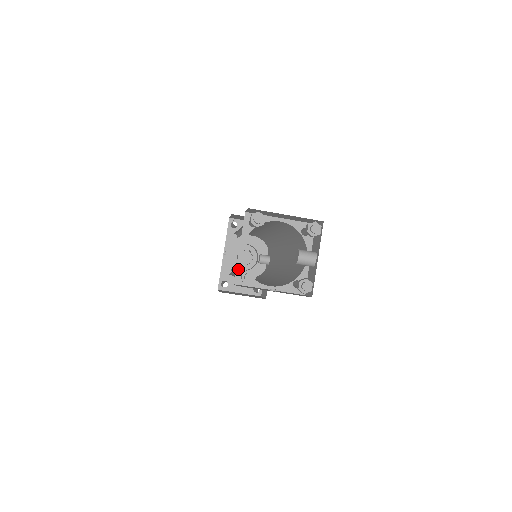
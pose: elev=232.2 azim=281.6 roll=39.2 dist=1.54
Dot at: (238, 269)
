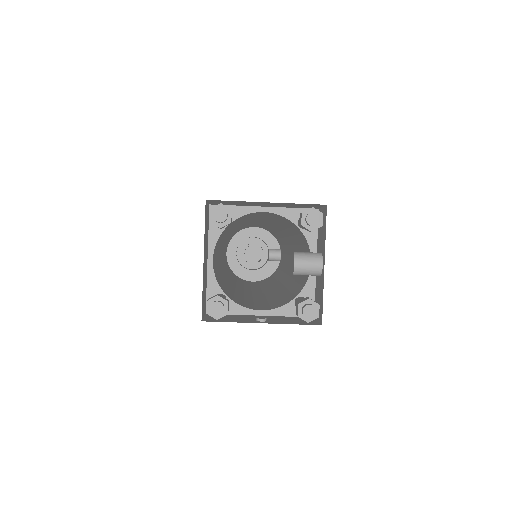
Dot at: (209, 291)
